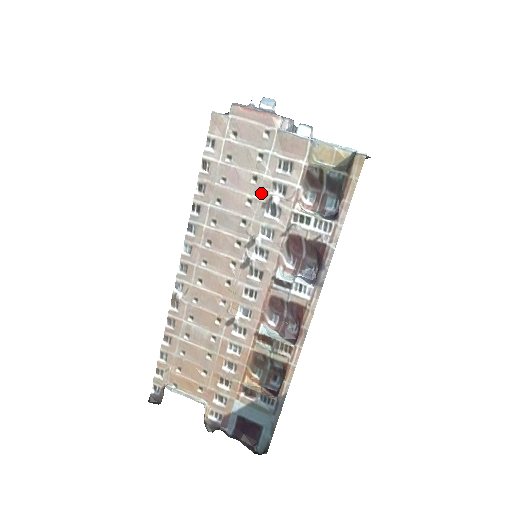
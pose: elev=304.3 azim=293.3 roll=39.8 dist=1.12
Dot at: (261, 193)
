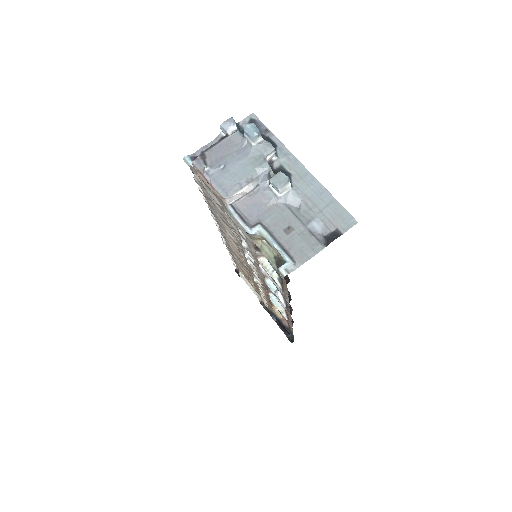
Dot at: (236, 233)
